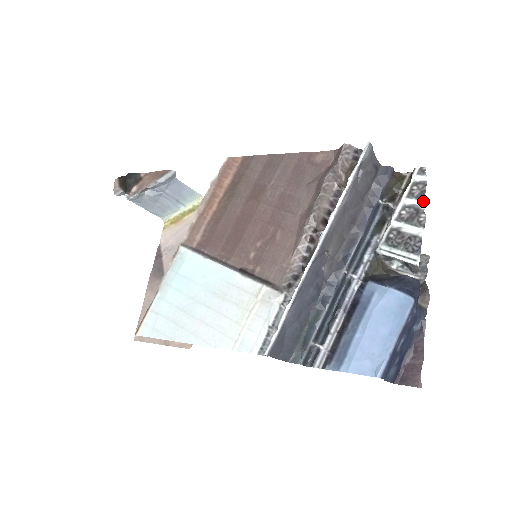
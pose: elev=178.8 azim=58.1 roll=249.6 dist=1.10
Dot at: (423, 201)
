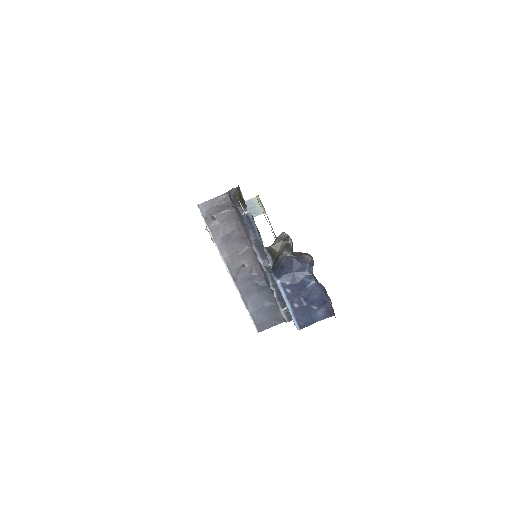
Dot at: occluded
